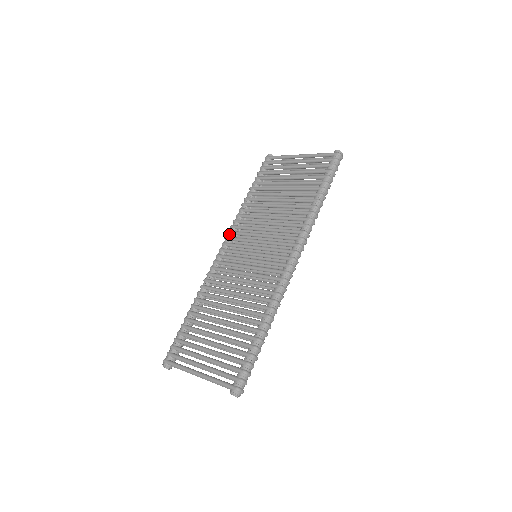
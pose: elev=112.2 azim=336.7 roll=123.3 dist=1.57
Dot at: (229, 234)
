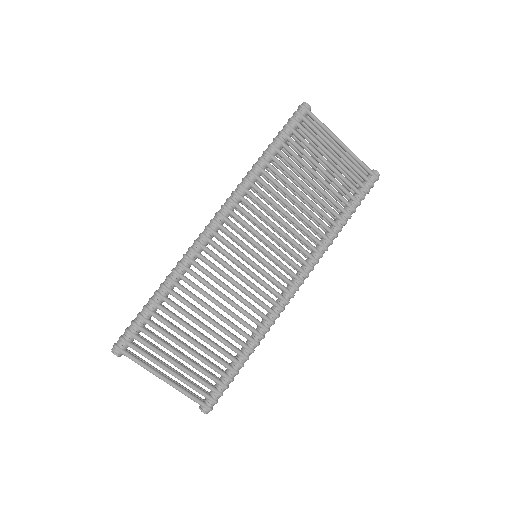
Dot at: (232, 206)
